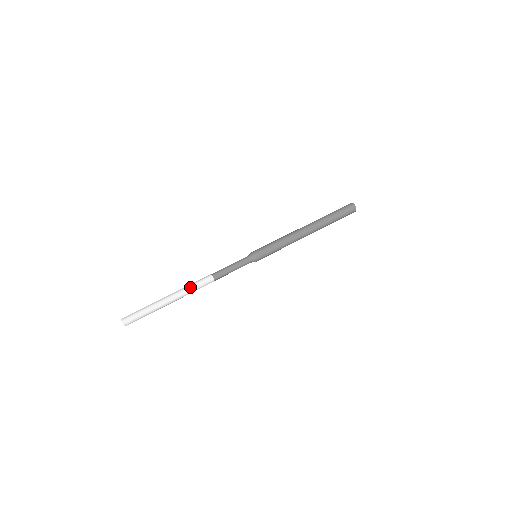
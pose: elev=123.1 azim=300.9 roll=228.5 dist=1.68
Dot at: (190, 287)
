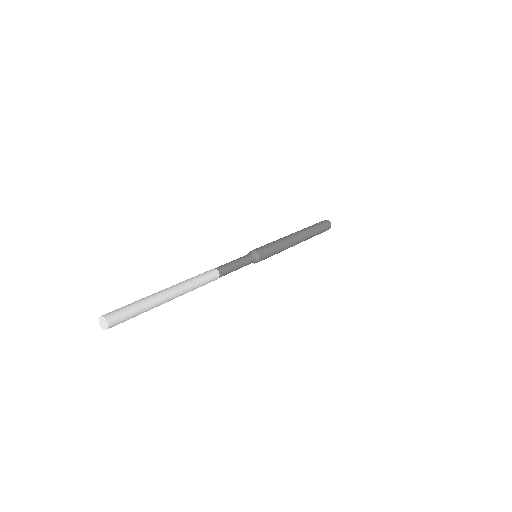
Dot at: (191, 278)
